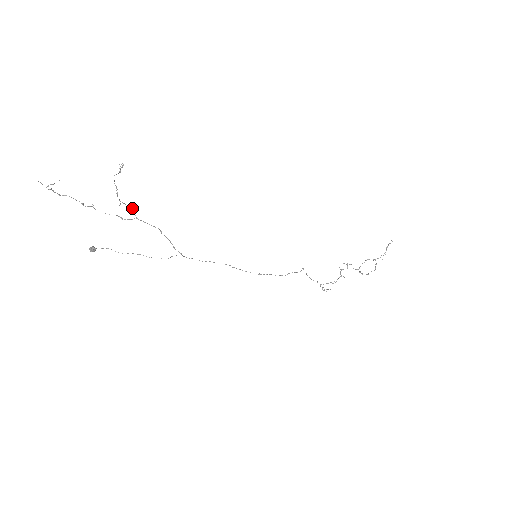
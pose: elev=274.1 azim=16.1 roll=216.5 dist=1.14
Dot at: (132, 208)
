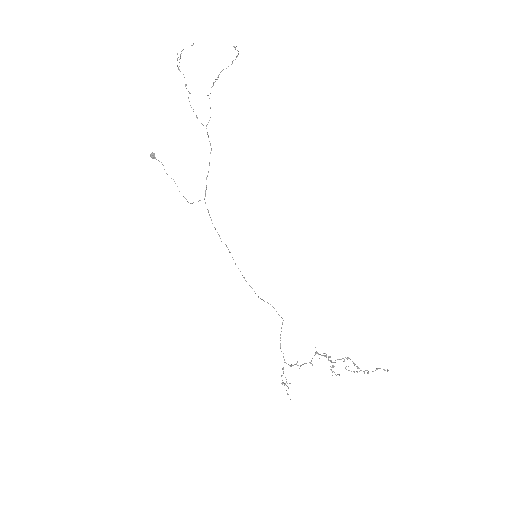
Dot at: occluded
